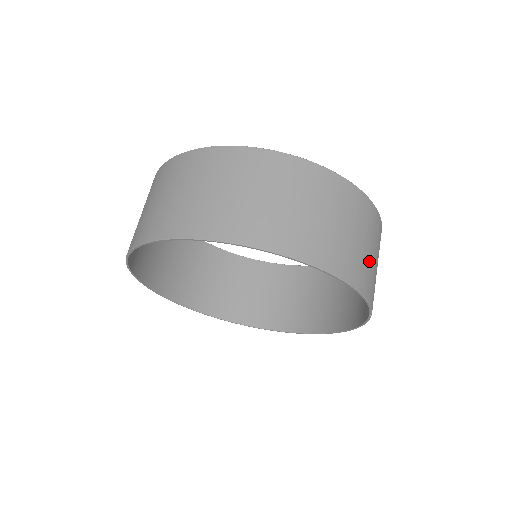
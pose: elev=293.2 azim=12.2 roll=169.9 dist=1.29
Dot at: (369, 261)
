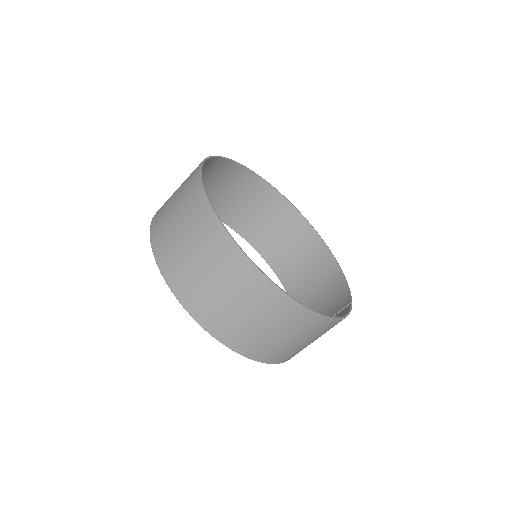
Dot at: occluded
